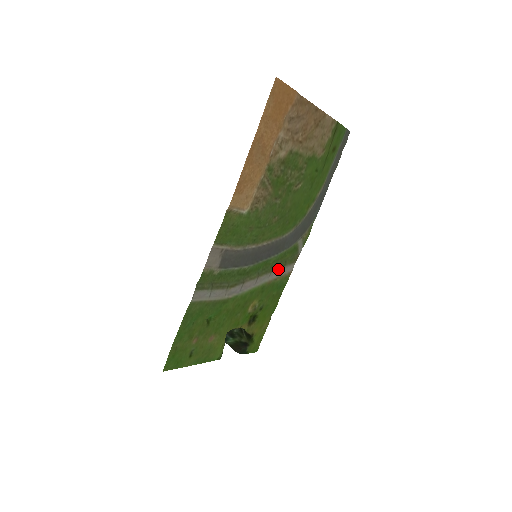
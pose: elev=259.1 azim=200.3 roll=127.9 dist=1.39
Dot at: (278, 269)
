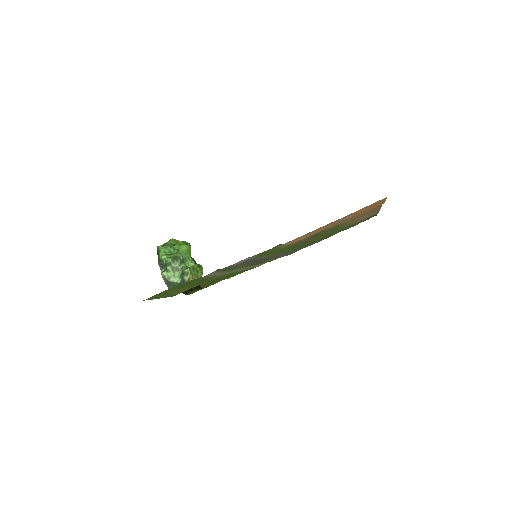
Dot at: (257, 264)
